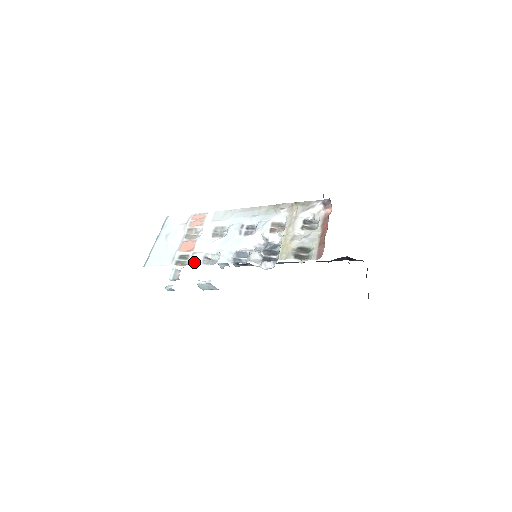
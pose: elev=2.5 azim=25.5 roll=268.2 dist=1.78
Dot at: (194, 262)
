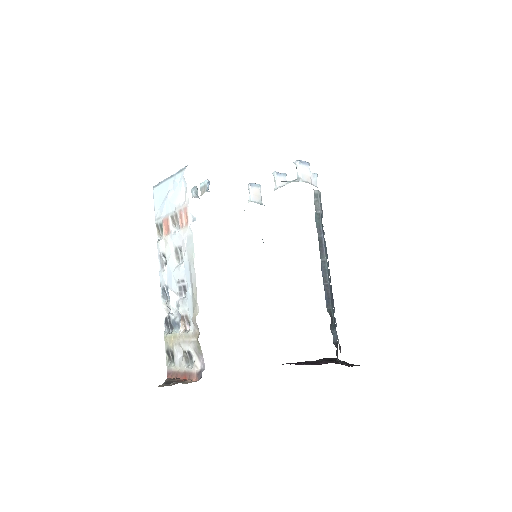
Dot at: occluded
